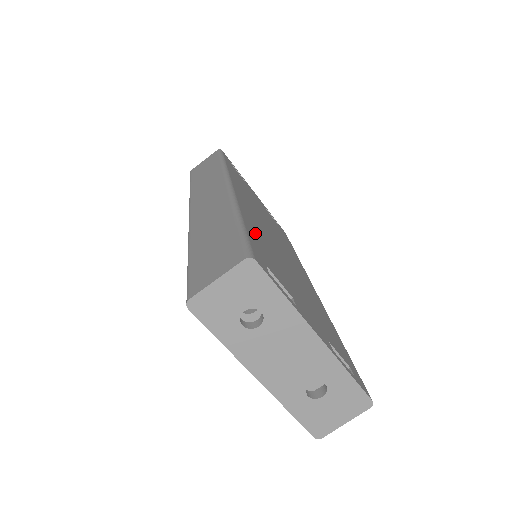
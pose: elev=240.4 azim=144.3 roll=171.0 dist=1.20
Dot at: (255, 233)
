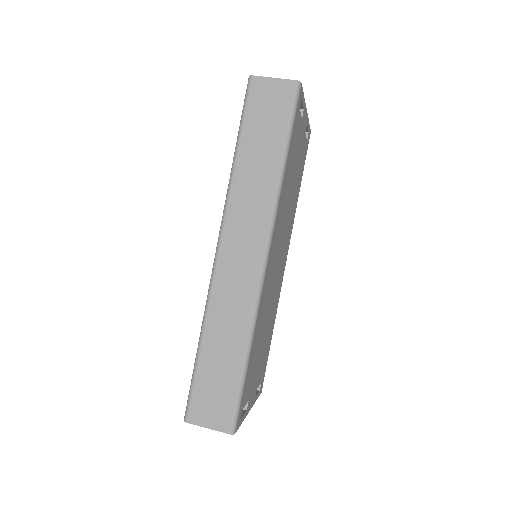
Dot at: (254, 350)
